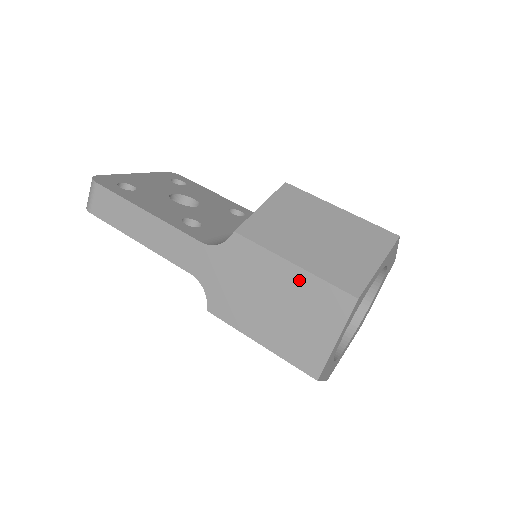
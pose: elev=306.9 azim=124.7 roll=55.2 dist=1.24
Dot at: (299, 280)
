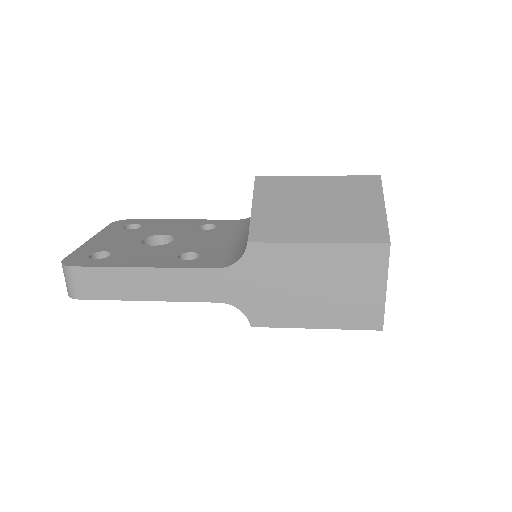
Dot at: (330, 255)
